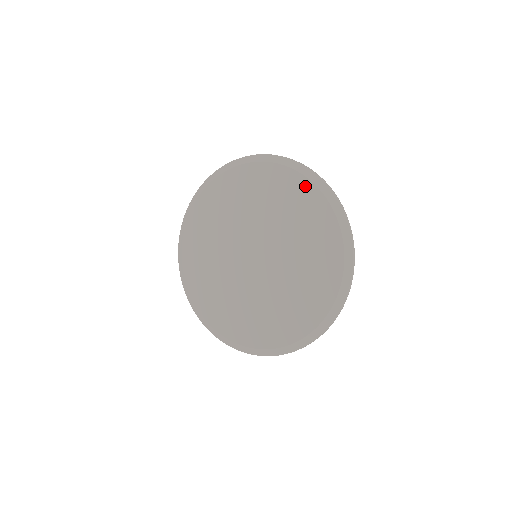
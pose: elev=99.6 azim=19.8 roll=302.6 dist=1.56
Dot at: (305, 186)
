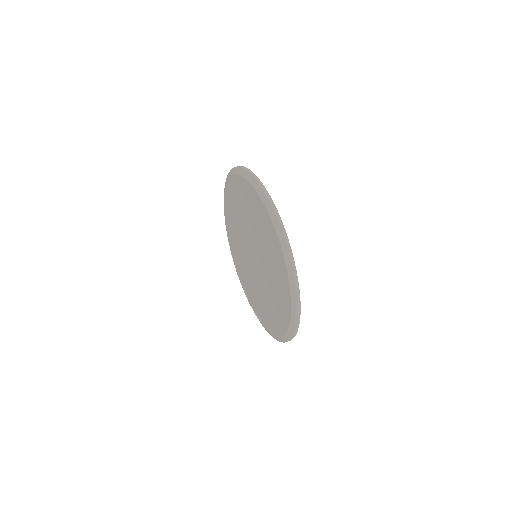
Dot at: (272, 230)
